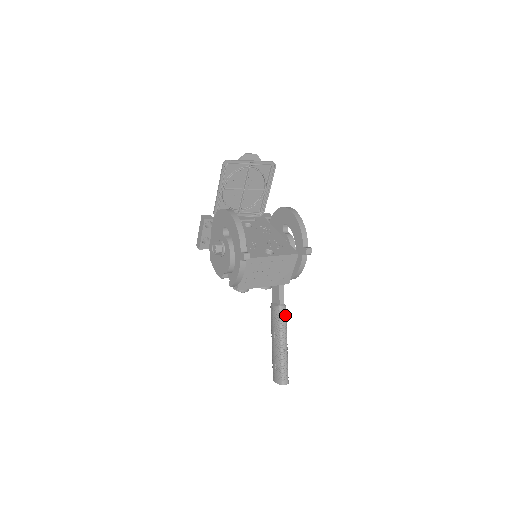
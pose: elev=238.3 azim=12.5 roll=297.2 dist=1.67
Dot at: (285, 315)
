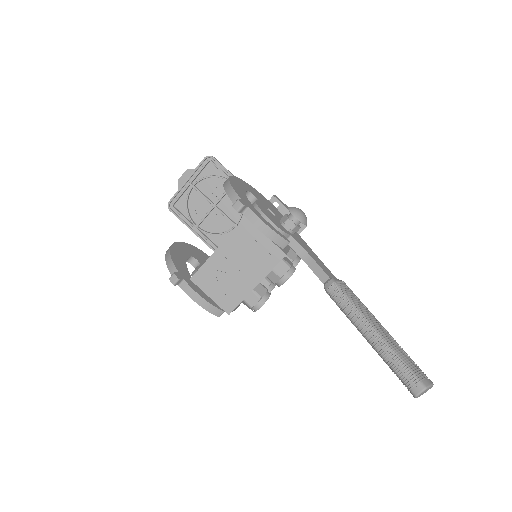
Dot at: (338, 292)
